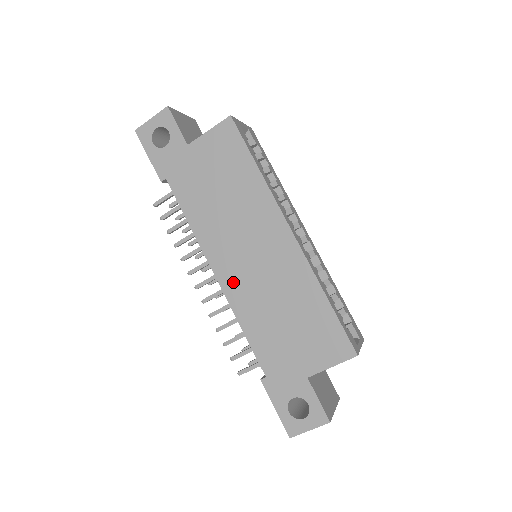
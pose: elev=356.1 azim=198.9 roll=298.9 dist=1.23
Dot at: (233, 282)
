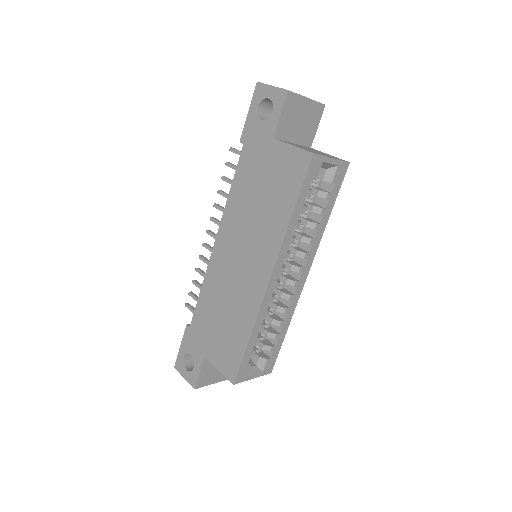
Dot at: (219, 259)
